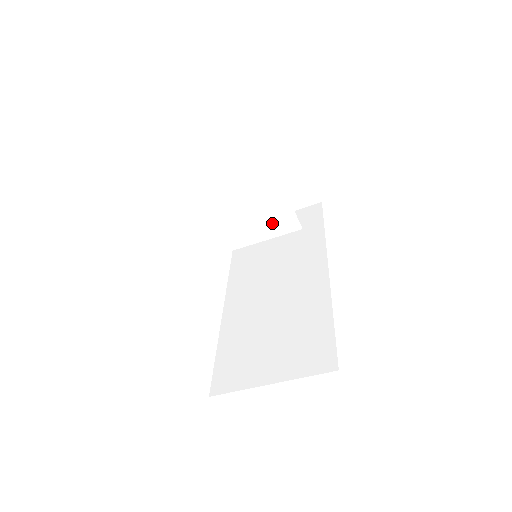
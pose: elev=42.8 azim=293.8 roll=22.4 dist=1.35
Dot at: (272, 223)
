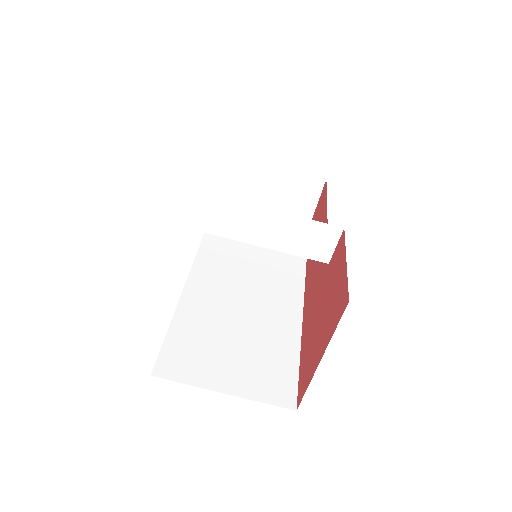
Dot at: (308, 243)
